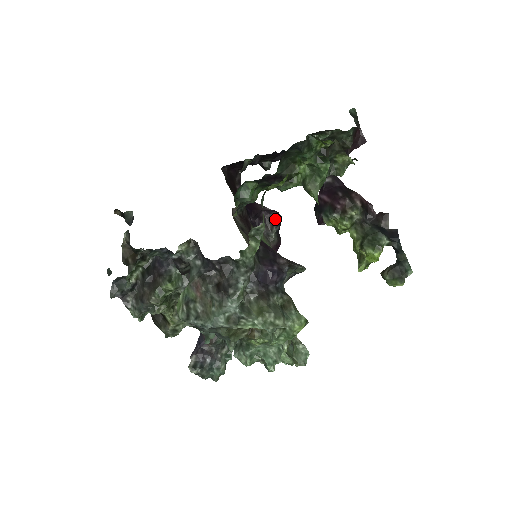
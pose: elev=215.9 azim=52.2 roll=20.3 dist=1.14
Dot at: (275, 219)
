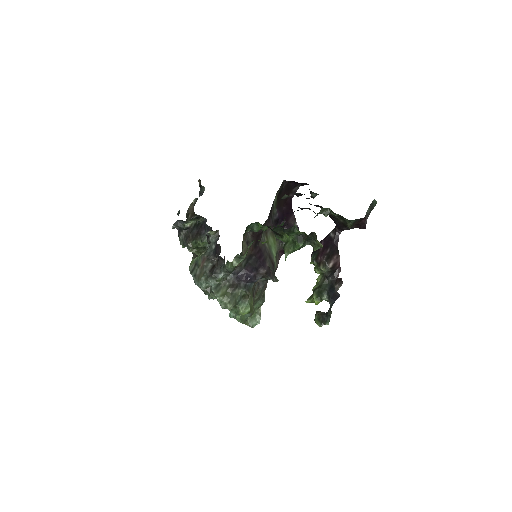
Dot at: occluded
